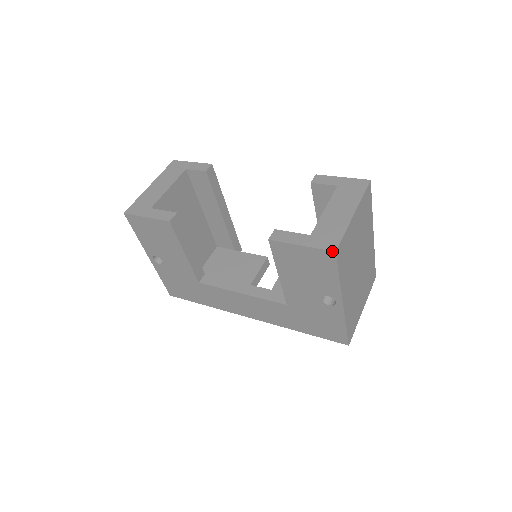
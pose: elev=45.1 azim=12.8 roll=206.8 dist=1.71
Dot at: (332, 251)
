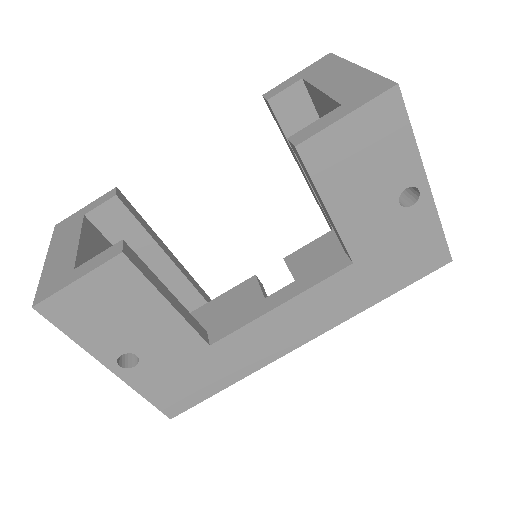
Dot at: (393, 86)
